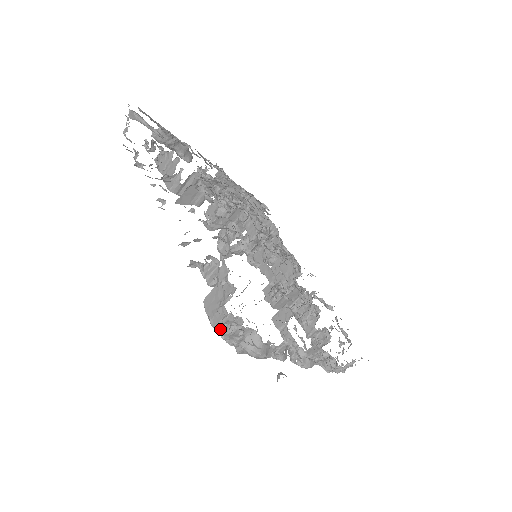
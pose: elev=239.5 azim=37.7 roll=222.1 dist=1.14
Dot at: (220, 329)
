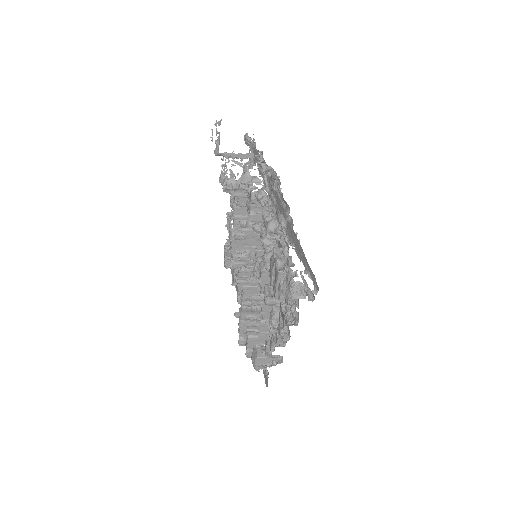
Dot at: occluded
